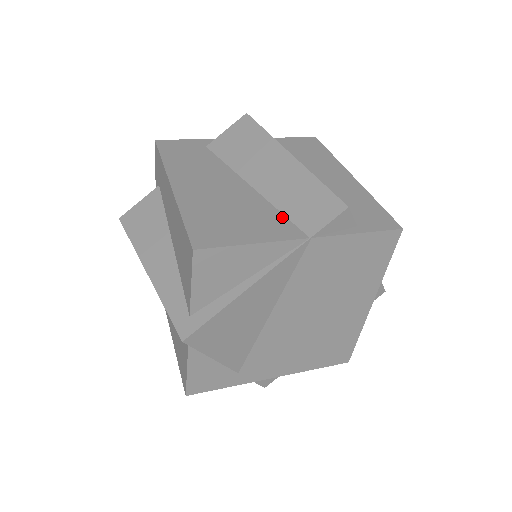
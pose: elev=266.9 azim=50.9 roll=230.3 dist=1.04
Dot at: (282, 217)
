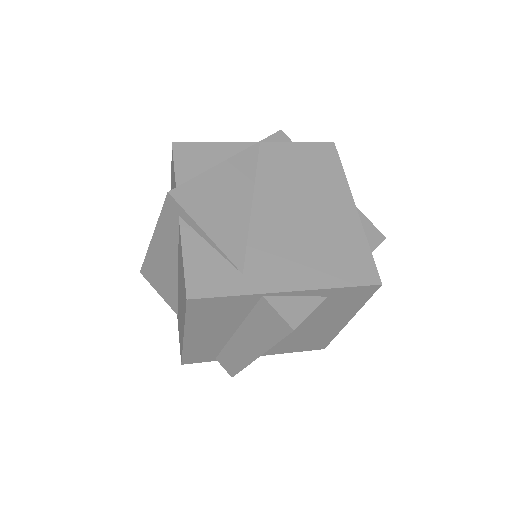
Dot at: occluded
